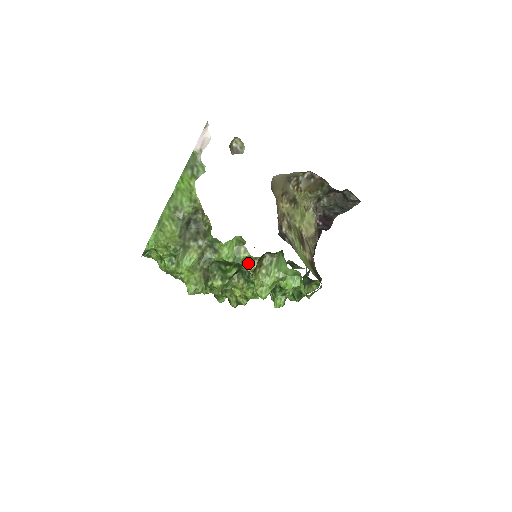
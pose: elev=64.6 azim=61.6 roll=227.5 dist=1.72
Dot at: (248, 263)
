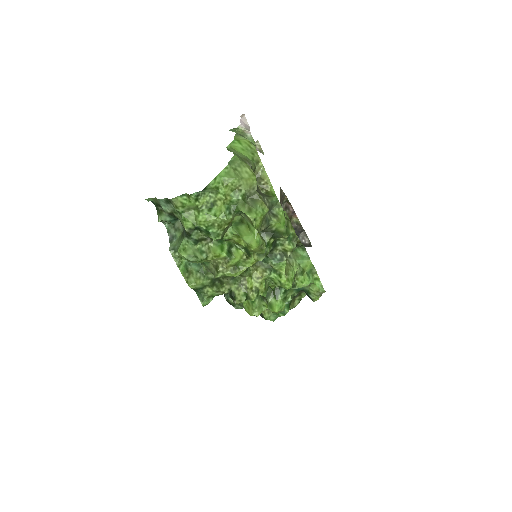
Dot at: (291, 241)
